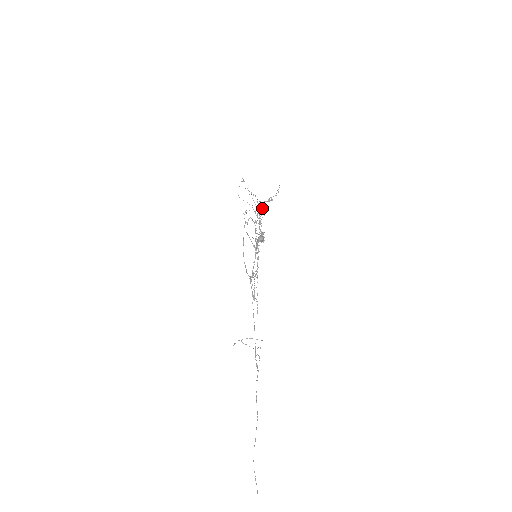
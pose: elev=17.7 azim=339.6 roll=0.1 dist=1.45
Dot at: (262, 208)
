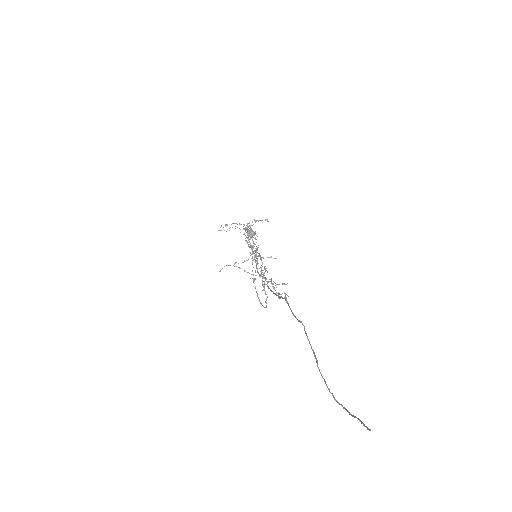
Dot at: occluded
